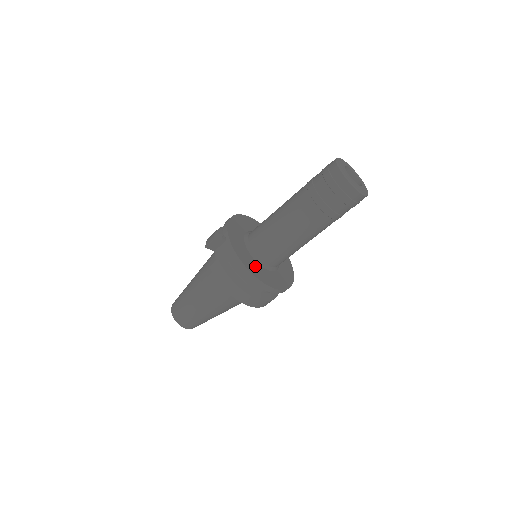
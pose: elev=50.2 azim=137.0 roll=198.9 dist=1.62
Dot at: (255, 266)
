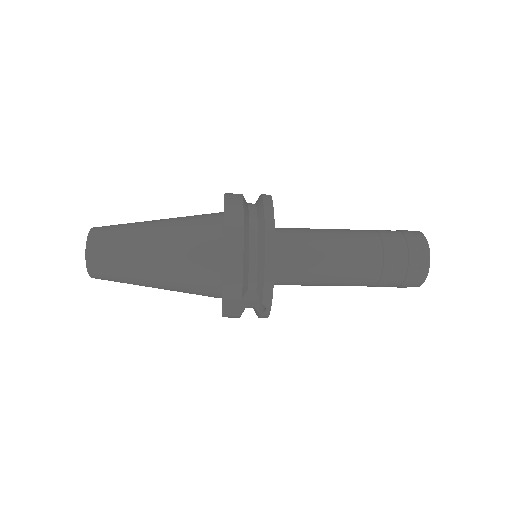
Dot at: occluded
